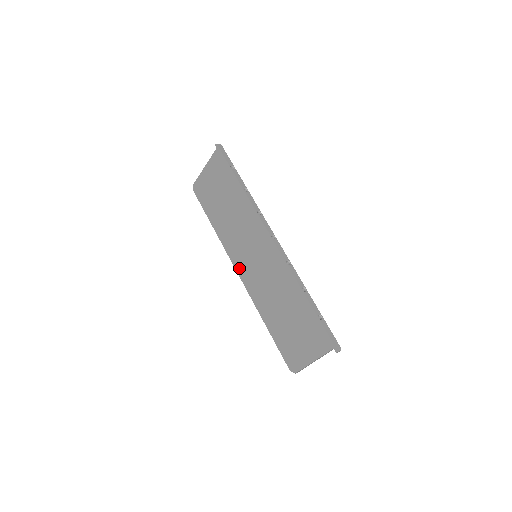
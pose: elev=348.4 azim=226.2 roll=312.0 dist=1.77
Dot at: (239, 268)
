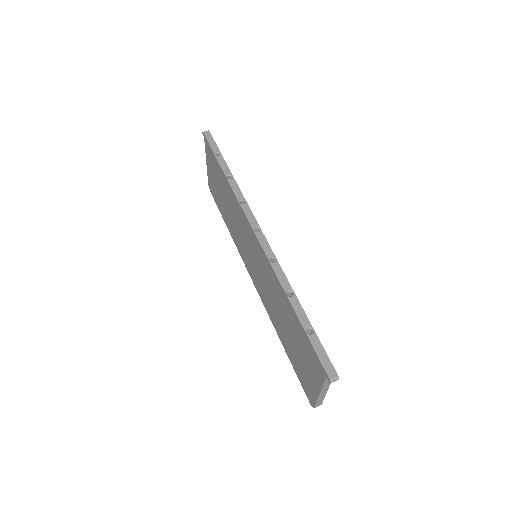
Dot at: (250, 273)
